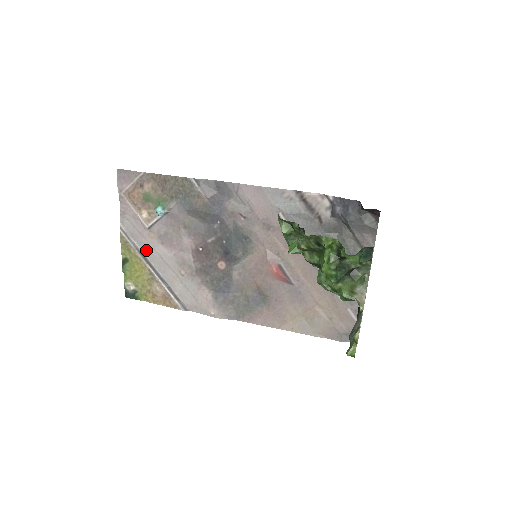
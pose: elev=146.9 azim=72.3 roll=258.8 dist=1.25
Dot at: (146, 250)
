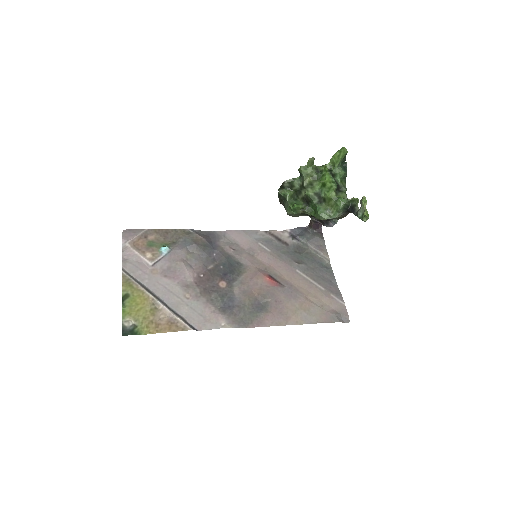
Dot at: (149, 284)
